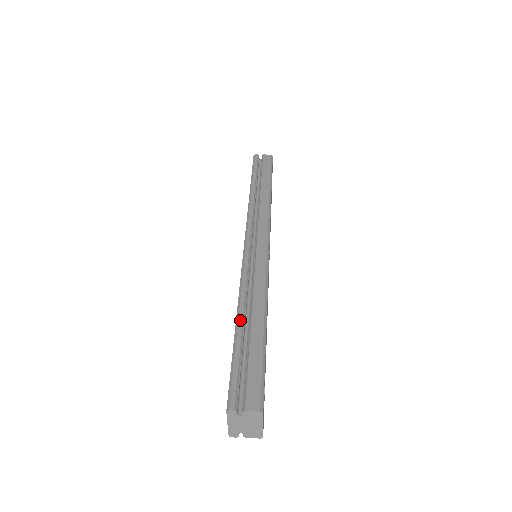
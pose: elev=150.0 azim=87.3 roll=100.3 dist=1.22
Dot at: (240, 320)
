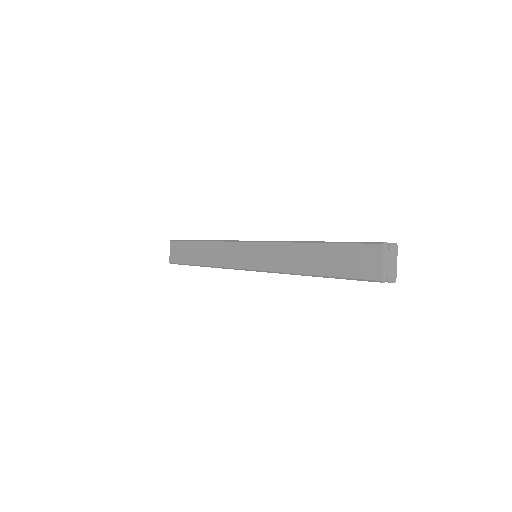
Dot at: (317, 241)
